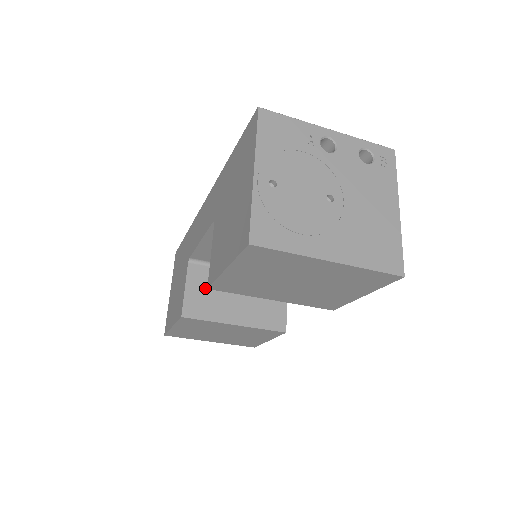
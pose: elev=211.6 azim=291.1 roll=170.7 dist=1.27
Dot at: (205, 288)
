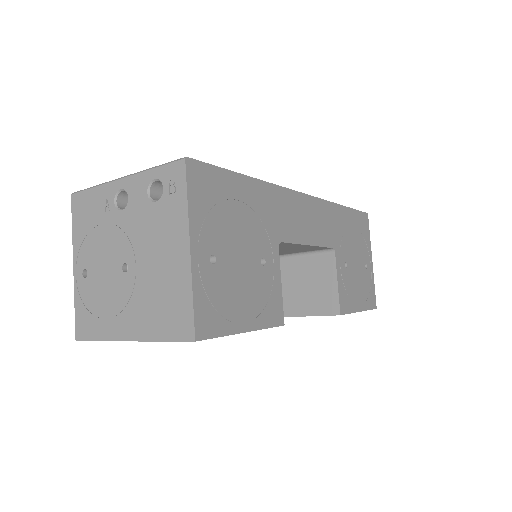
Dot at: occluded
